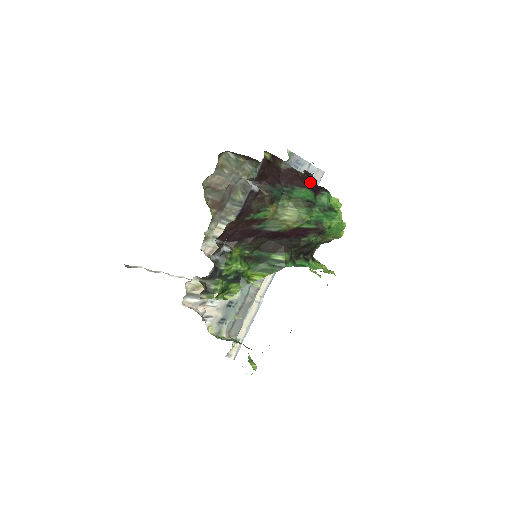
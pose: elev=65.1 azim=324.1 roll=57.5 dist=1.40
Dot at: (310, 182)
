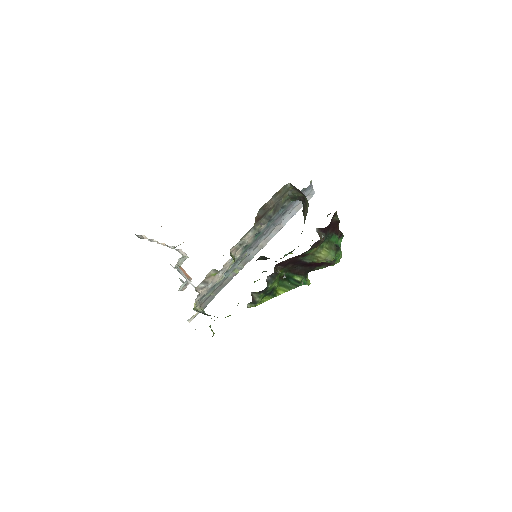
Dot at: occluded
